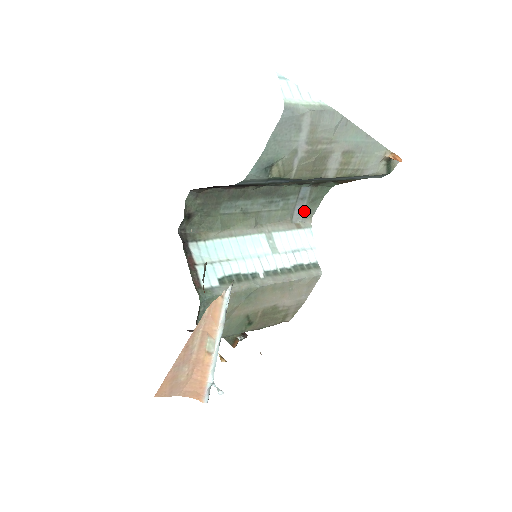
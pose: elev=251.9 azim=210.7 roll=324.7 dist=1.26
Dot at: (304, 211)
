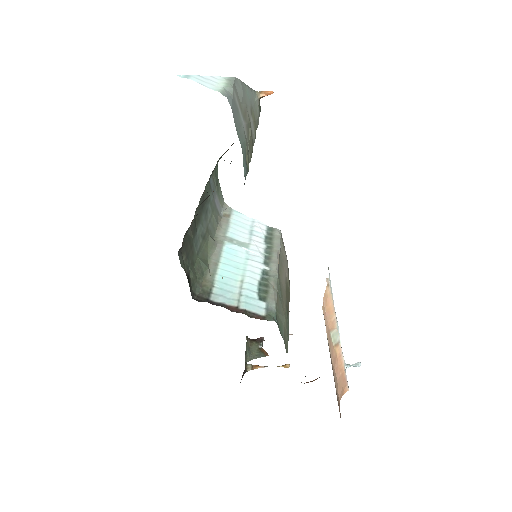
Dot at: (219, 201)
